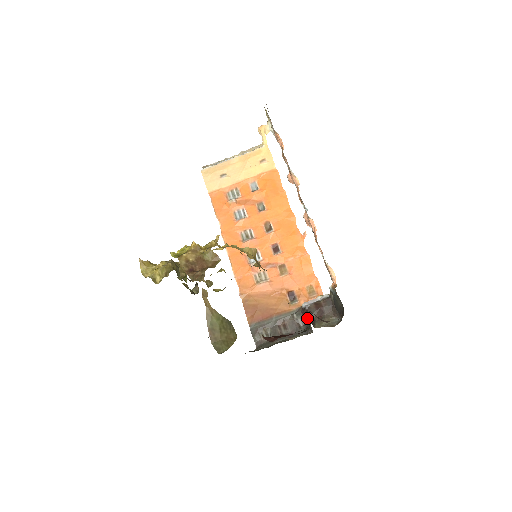
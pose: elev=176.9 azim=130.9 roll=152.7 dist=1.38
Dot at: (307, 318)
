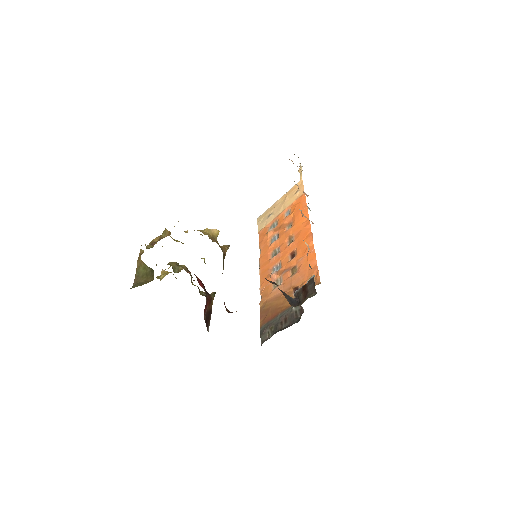
Dot at: occluded
